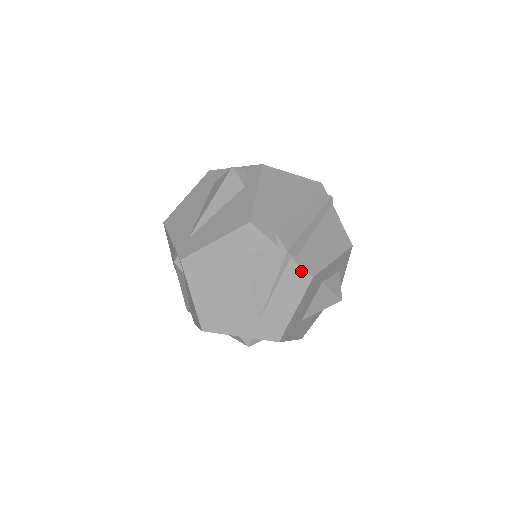
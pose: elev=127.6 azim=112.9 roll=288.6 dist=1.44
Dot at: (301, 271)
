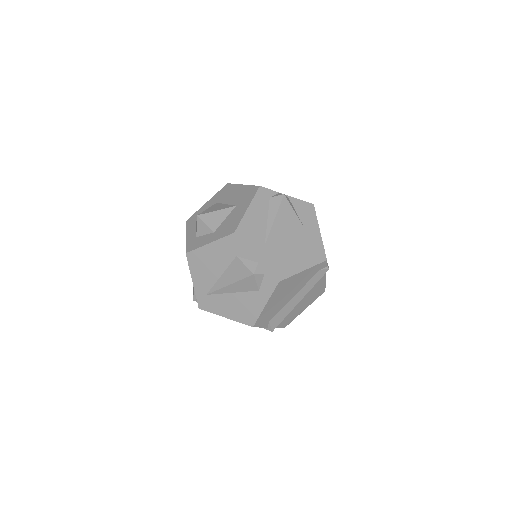
Dot at: (278, 327)
